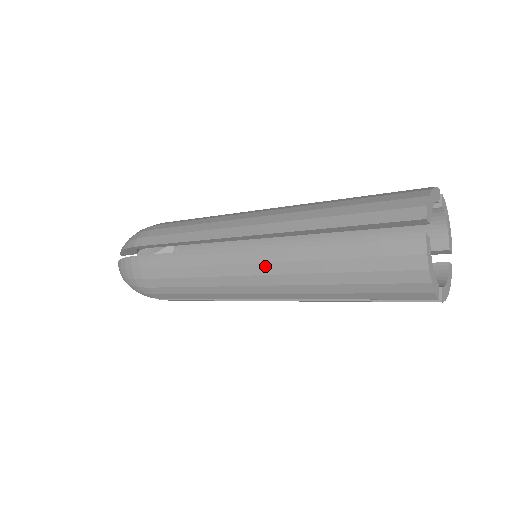
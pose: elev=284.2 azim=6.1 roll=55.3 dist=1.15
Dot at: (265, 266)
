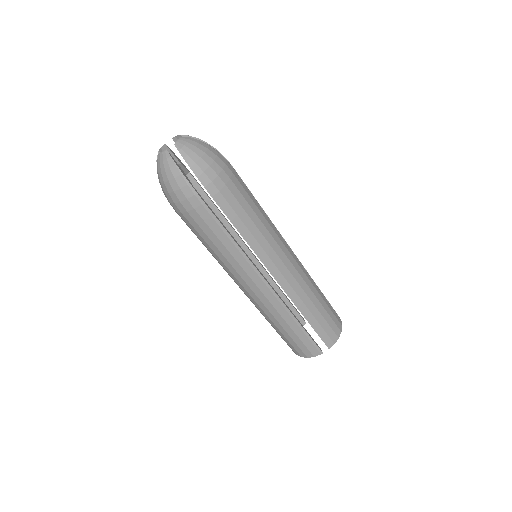
Dot at: (265, 298)
